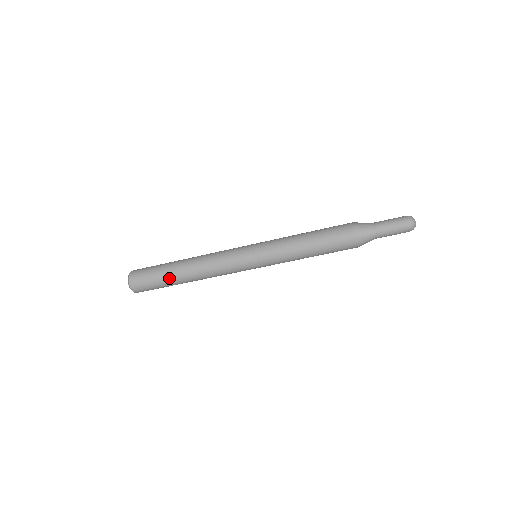
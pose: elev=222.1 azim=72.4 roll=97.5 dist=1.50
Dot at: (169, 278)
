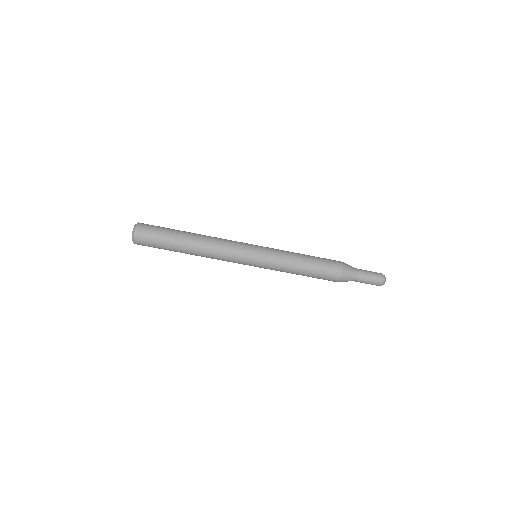
Dot at: (175, 245)
